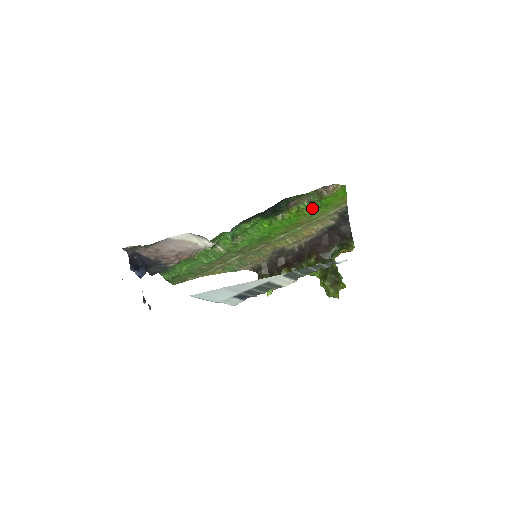
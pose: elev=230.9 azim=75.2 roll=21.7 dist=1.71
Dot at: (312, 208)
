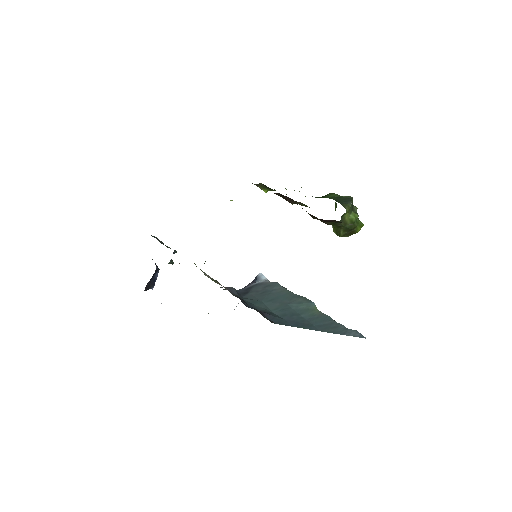
Dot at: occluded
